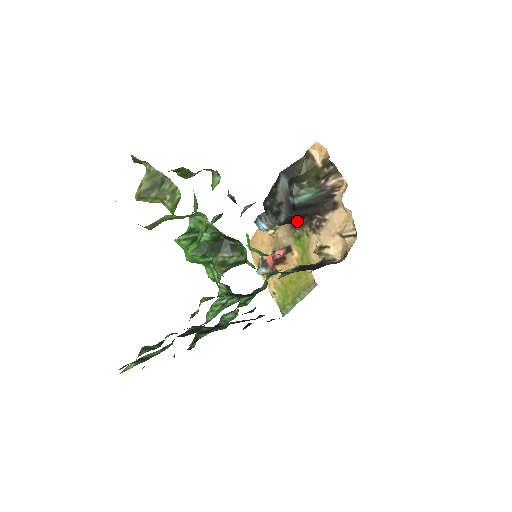
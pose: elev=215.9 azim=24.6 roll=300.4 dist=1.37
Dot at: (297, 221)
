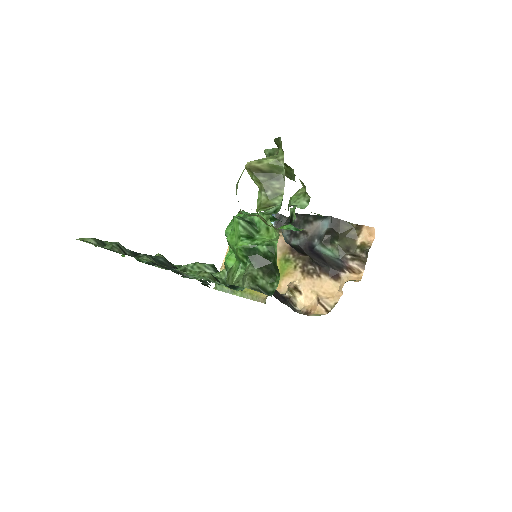
Dot at: (300, 251)
